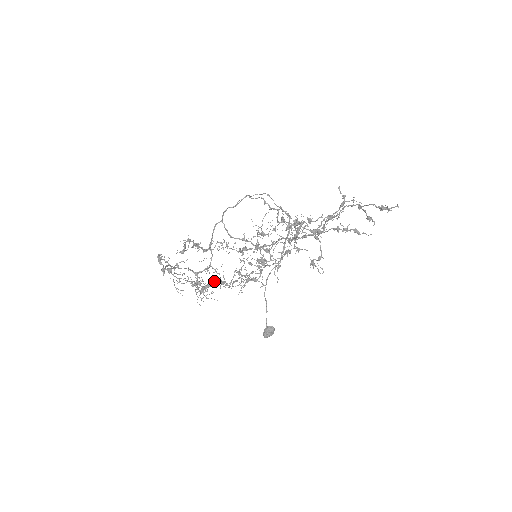
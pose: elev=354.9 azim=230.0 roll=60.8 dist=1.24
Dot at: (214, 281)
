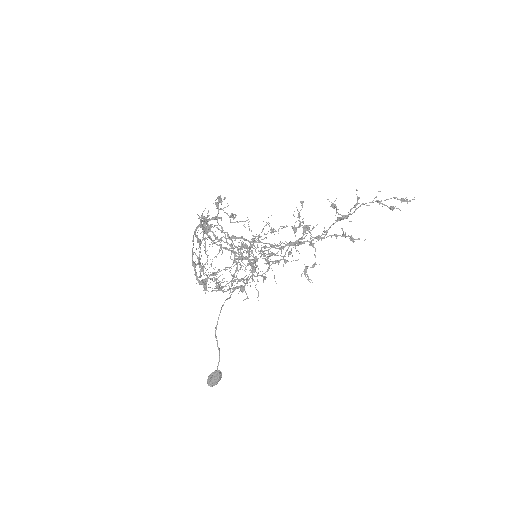
Dot at: (224, 269)
